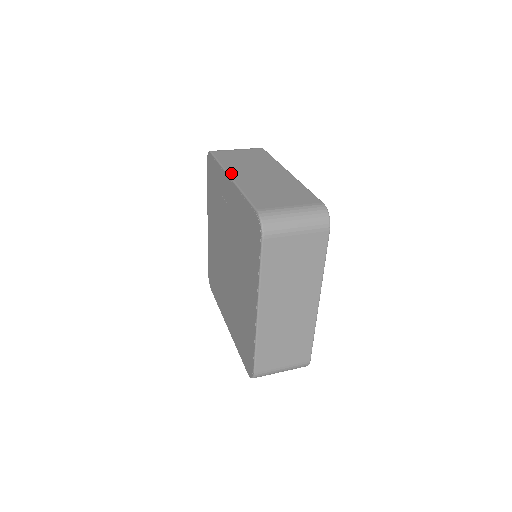
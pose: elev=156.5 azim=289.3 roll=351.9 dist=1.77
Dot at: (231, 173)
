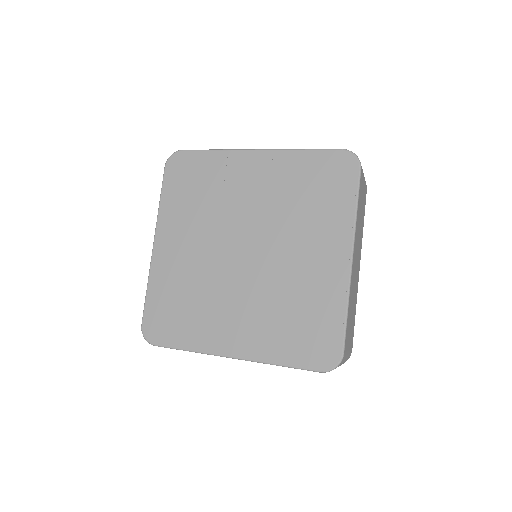
Dot at: (251, 150)
